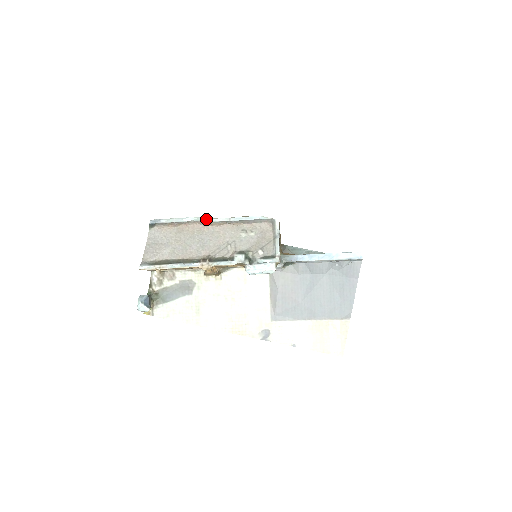
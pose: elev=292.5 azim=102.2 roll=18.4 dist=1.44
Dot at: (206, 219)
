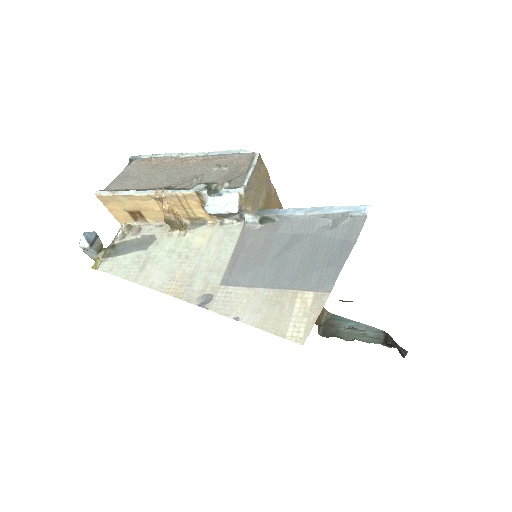
Dot at: (183, 154)
